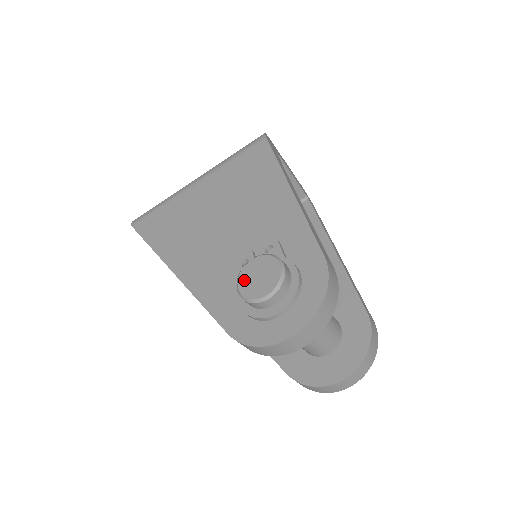
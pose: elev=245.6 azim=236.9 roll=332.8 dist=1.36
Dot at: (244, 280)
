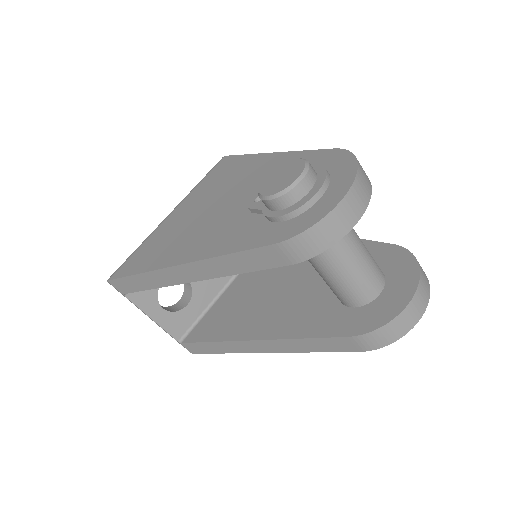
Dot at: (267, 188)
